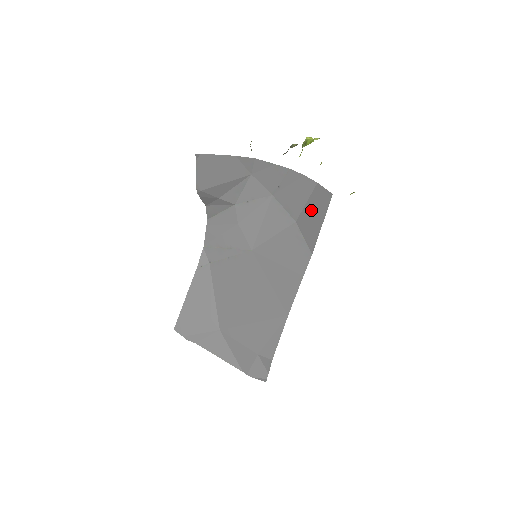
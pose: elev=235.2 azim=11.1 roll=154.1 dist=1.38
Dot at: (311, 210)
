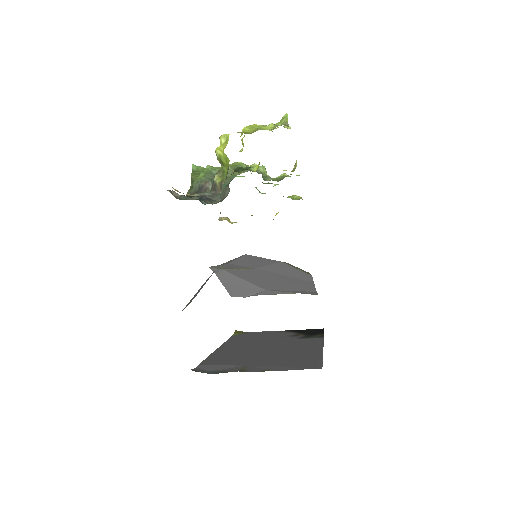
Dot at: occluded
